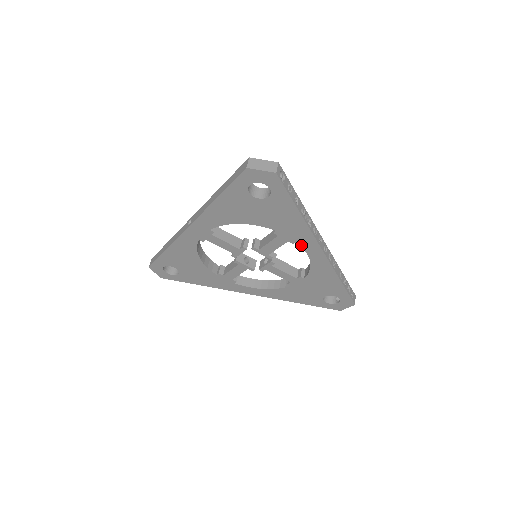
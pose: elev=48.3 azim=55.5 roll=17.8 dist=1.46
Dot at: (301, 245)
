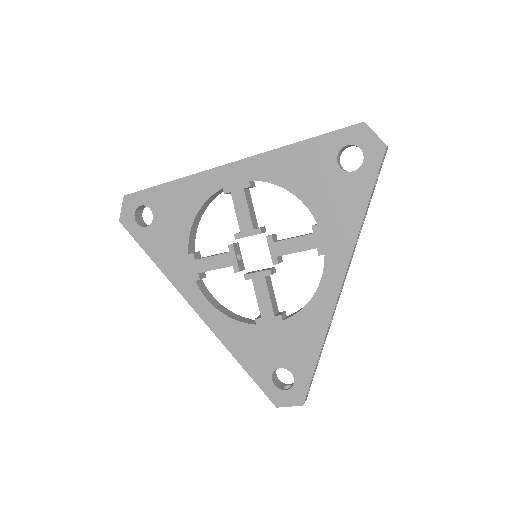
Dot at: (325, 263)
